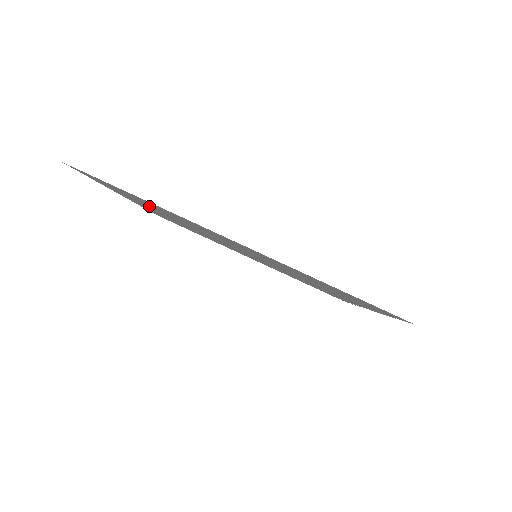
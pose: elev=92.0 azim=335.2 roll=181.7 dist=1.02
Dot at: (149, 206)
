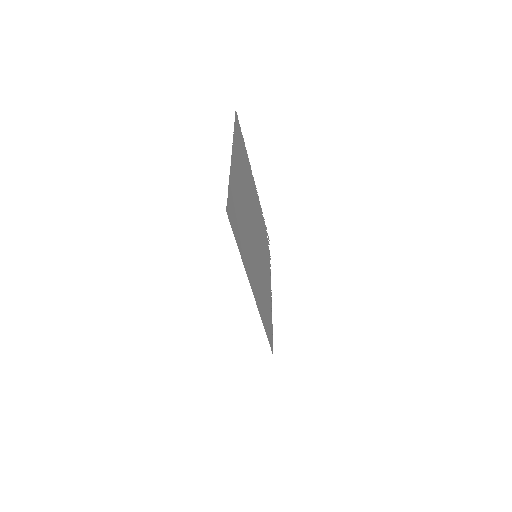
Dot at: (239, 210)
